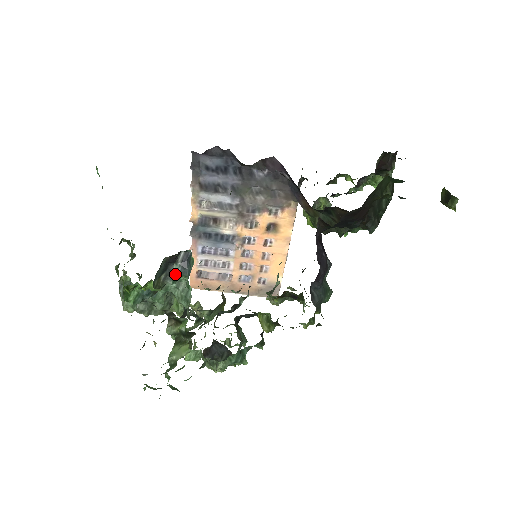
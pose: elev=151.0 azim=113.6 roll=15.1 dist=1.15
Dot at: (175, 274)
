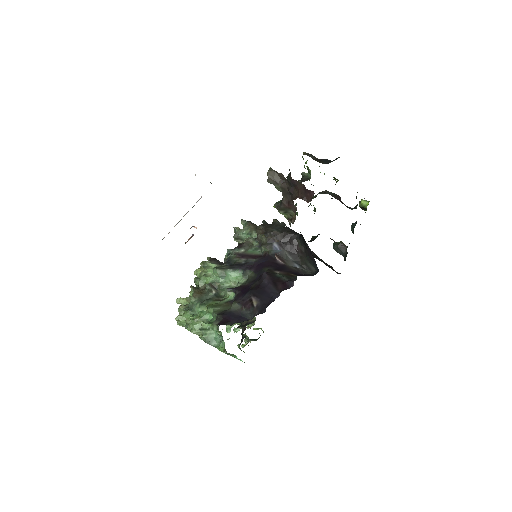
Dot at: occluded
